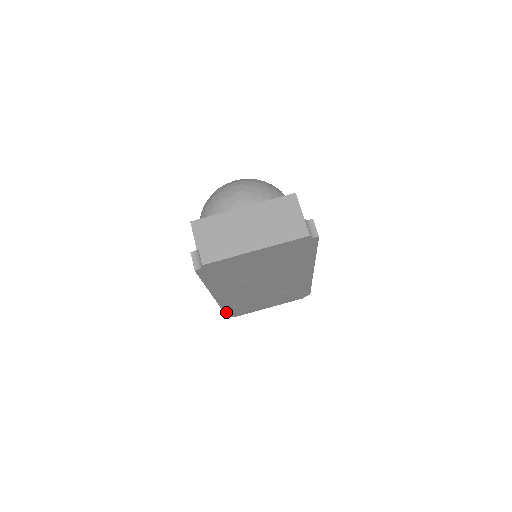
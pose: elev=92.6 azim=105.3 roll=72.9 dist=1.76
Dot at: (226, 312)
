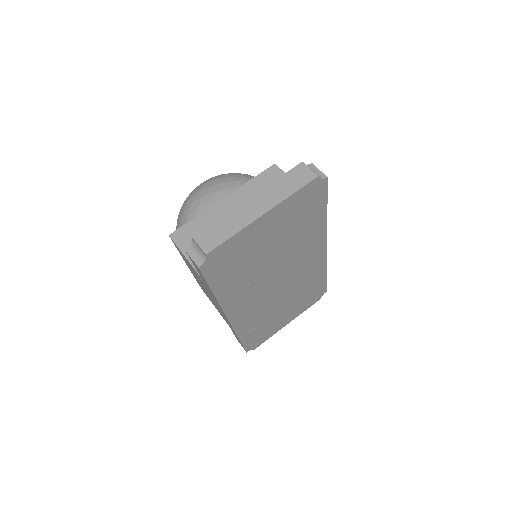
Dot at: (244, 343)
